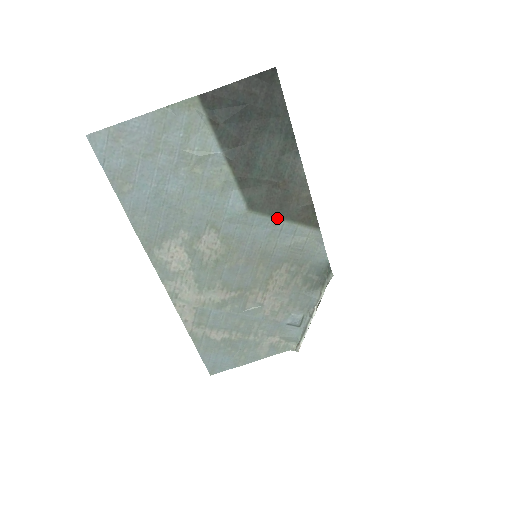
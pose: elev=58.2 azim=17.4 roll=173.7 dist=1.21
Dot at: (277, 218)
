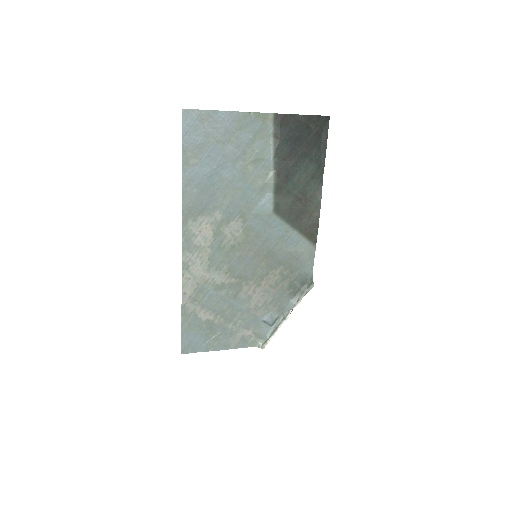
Dot at: (290, 226)
